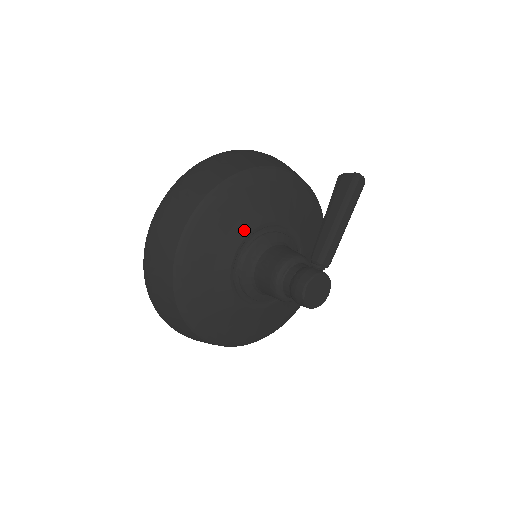
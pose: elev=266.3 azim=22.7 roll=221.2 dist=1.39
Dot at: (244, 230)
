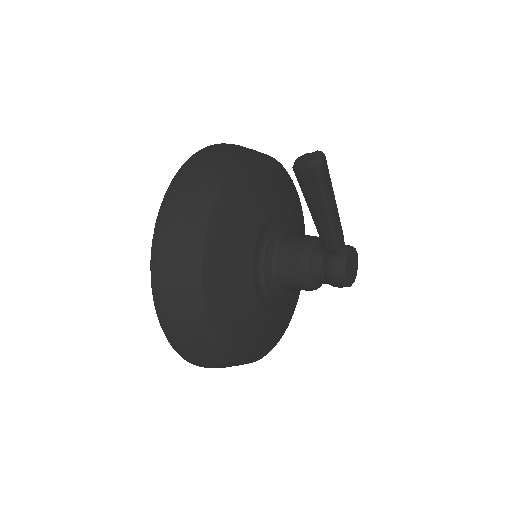
Dot at: (248, 277)
